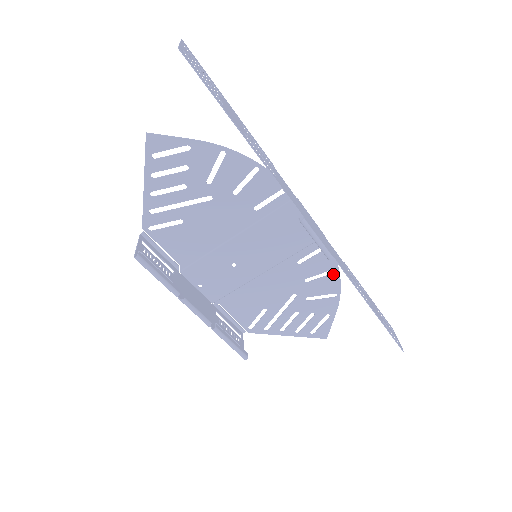
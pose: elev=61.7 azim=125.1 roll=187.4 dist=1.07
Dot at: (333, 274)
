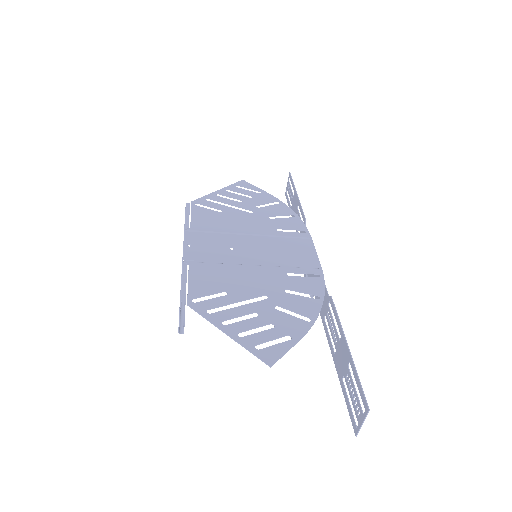
Dot at: occluded
